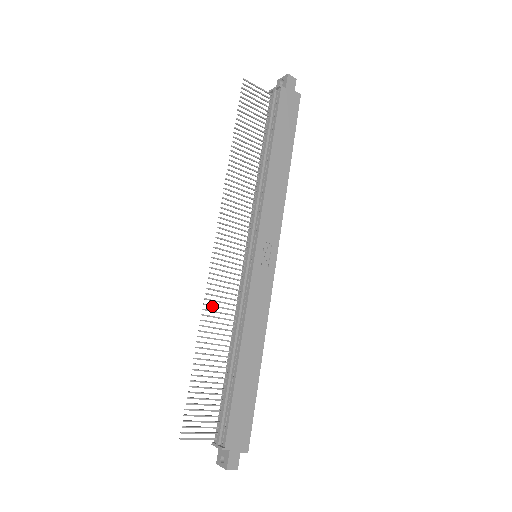
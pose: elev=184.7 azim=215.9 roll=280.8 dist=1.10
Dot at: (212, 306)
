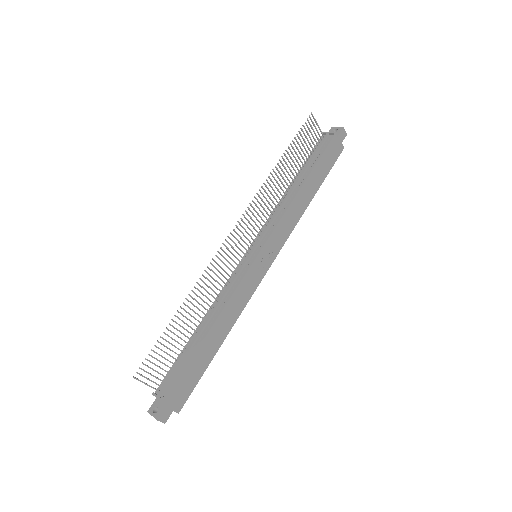
Dot at: (207, 279)
